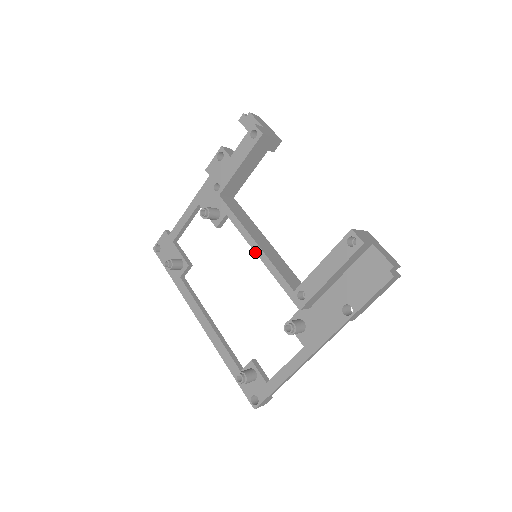
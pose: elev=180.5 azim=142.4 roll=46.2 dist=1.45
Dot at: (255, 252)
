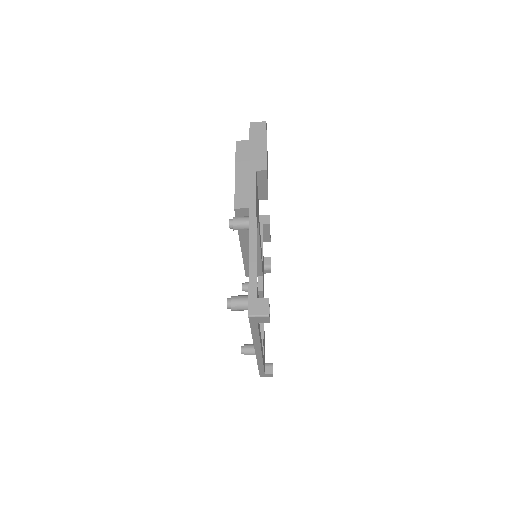
Dot at: occluded
